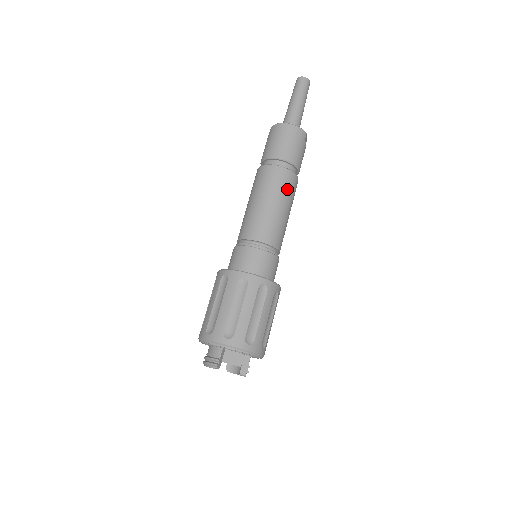
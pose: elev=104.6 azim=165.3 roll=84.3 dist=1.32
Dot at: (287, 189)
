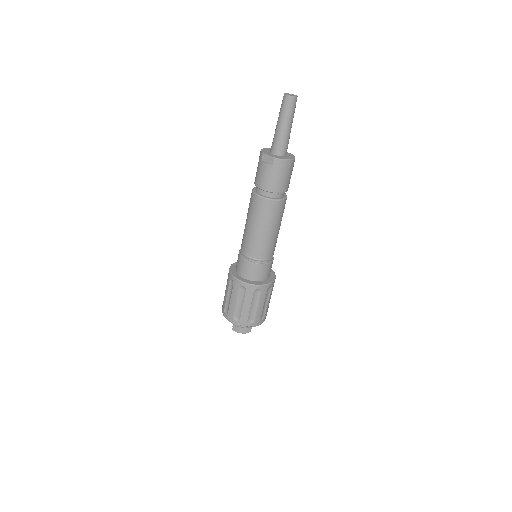
Dot at: occluded
